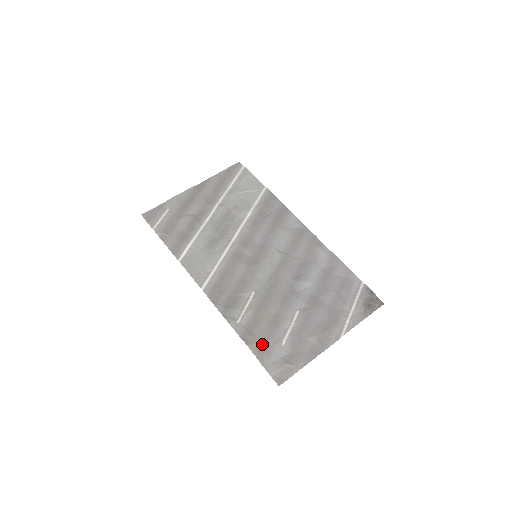
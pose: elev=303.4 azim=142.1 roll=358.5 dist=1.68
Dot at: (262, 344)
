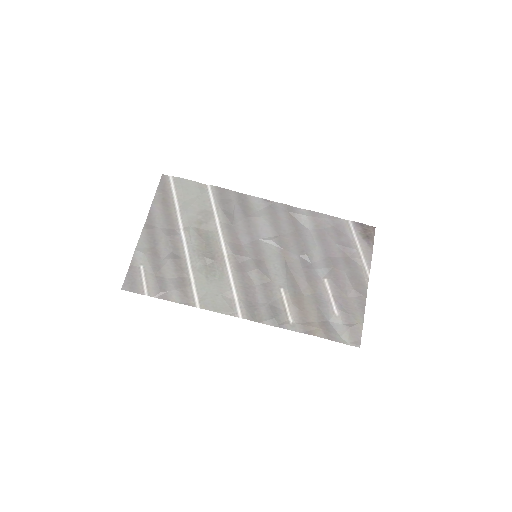
Dot at: (323, 326)
